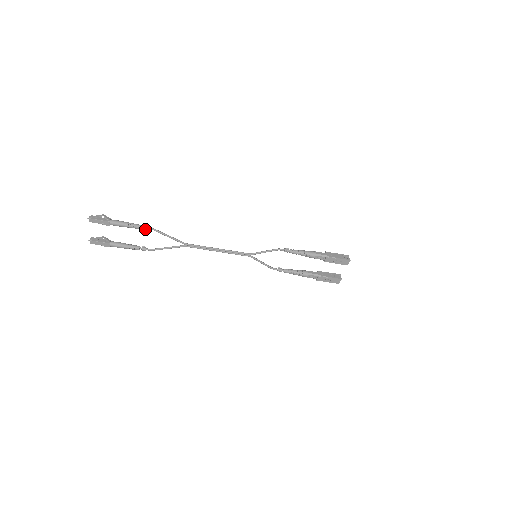
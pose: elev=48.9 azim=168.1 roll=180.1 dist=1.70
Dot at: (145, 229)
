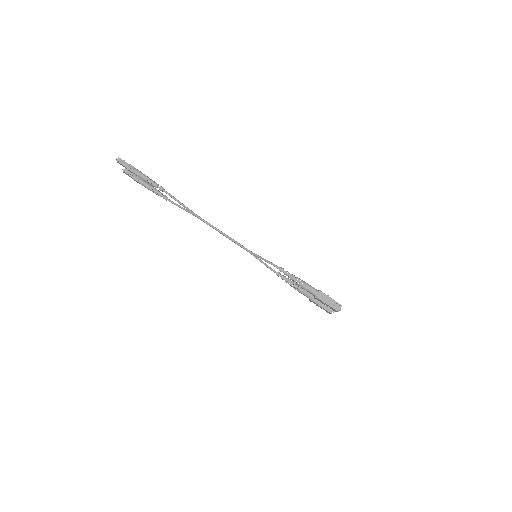
Dot at: (161, 190)
